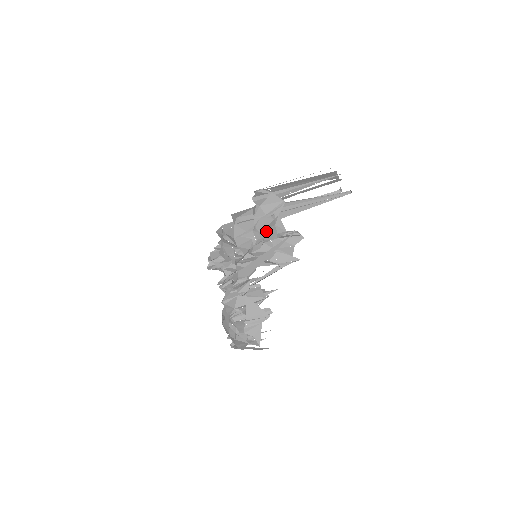
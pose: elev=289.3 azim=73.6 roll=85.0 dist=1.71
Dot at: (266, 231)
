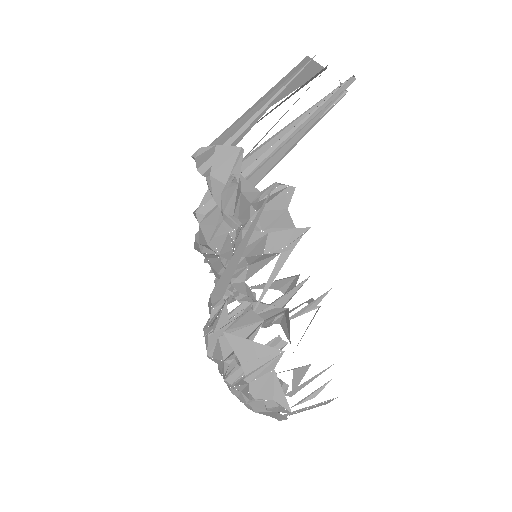
Dot at: (237, 209)
